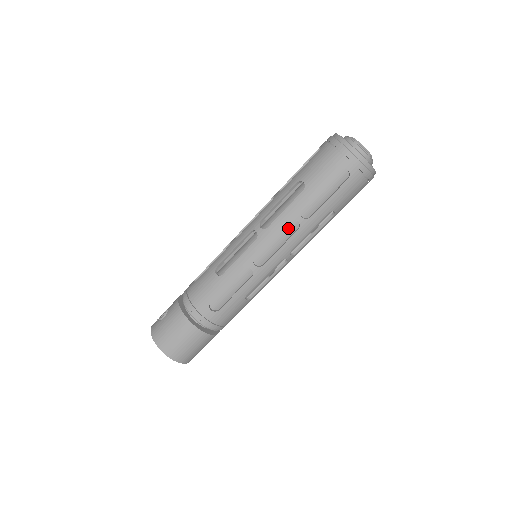
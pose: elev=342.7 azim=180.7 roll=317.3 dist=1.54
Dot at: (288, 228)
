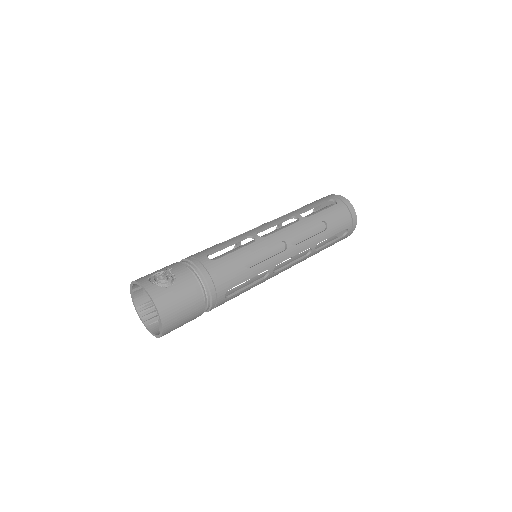
Dot at: occluded
